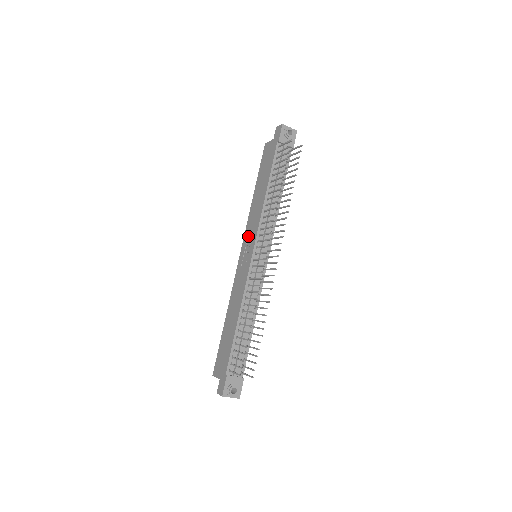
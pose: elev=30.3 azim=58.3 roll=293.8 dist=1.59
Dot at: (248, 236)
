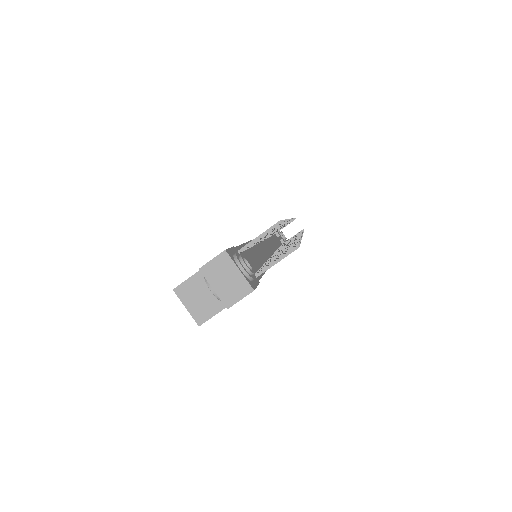
Dot at: occluded
